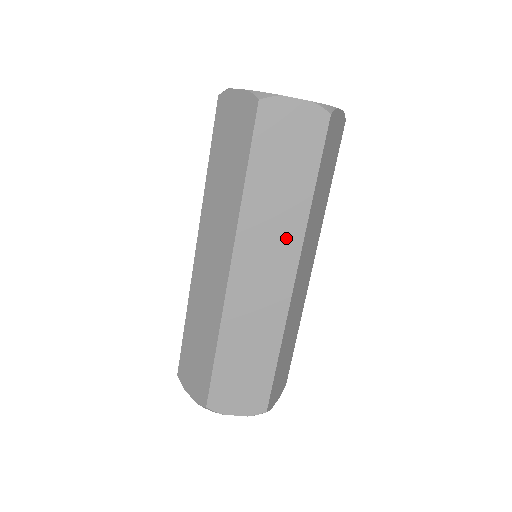
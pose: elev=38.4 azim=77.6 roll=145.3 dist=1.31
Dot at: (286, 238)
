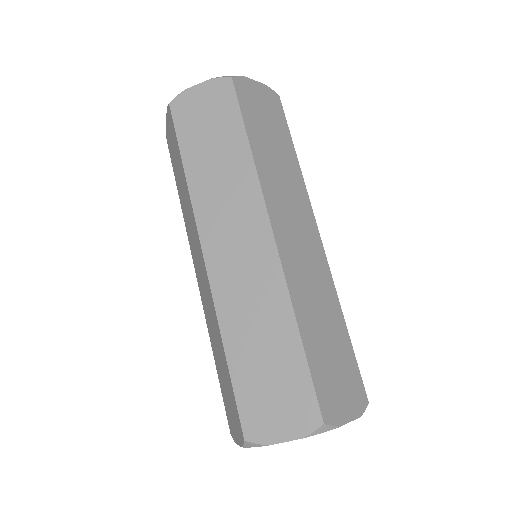
Dot at: (244, 199)
